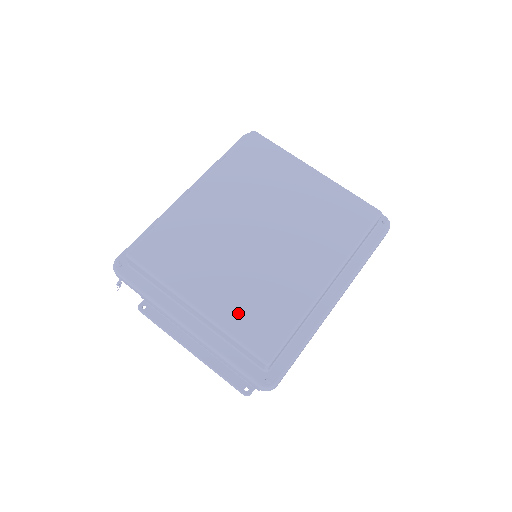
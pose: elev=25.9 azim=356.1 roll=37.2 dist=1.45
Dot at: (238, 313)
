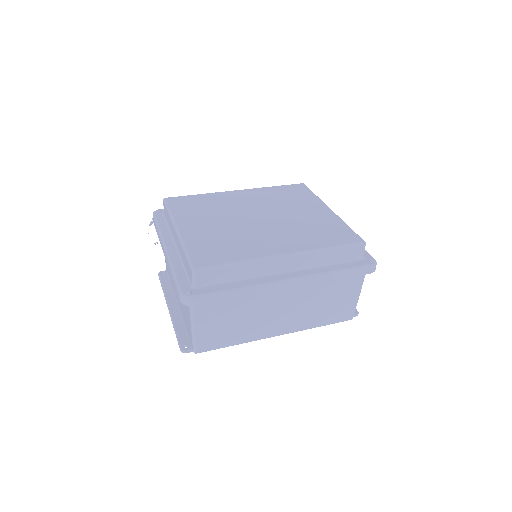
Dot at: (201, 242)
